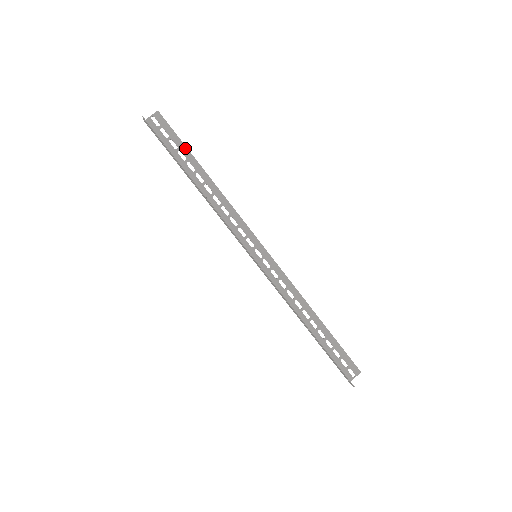
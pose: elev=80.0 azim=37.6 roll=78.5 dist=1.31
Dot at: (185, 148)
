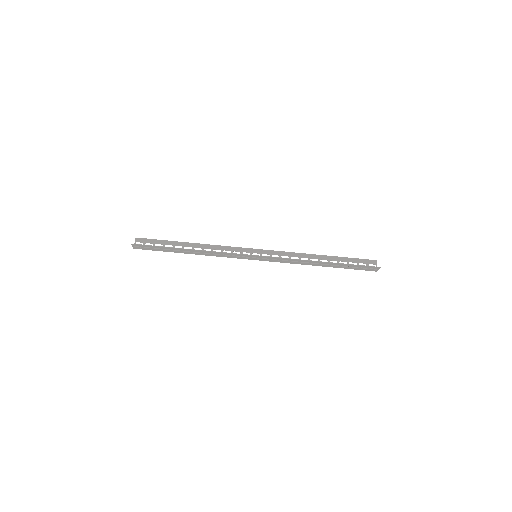
Dot at: (166, 241)
